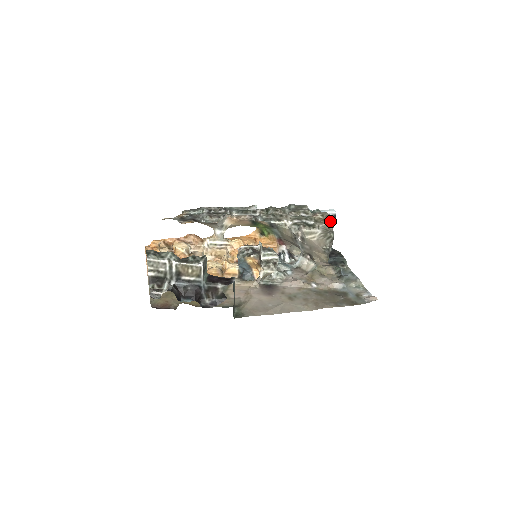
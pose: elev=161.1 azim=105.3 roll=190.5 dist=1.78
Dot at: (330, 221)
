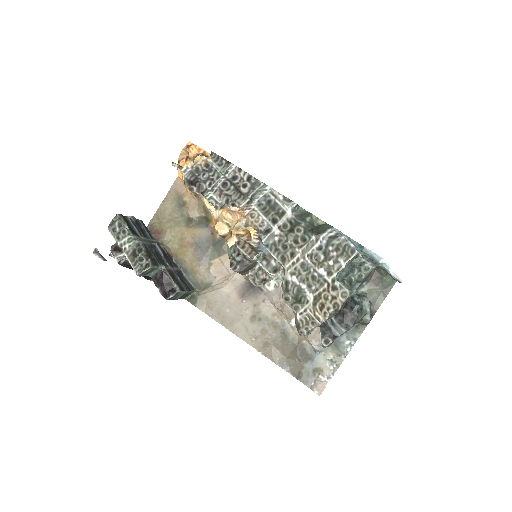
Dot at: (324, 317)
